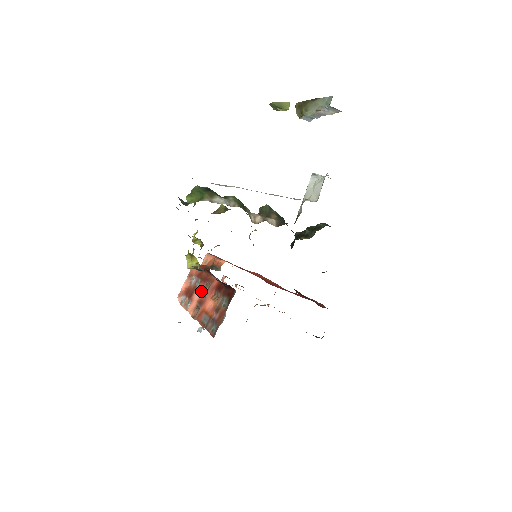
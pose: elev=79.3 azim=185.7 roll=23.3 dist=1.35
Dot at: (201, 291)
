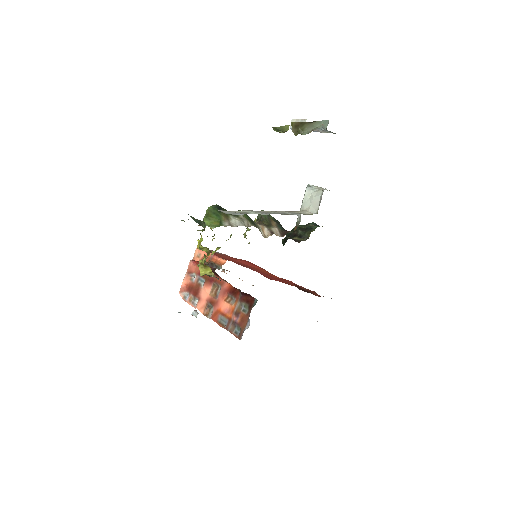
Dot at: (209, 291)
